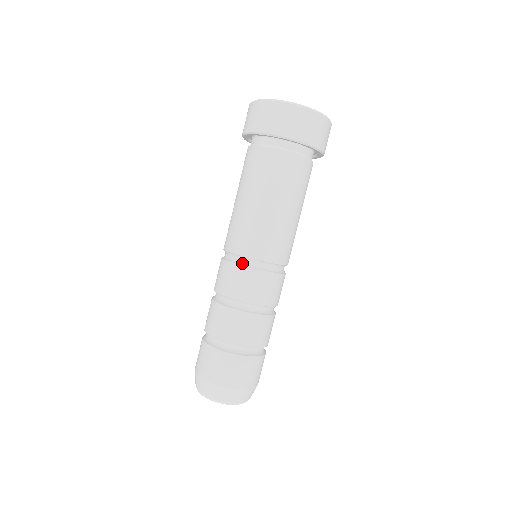
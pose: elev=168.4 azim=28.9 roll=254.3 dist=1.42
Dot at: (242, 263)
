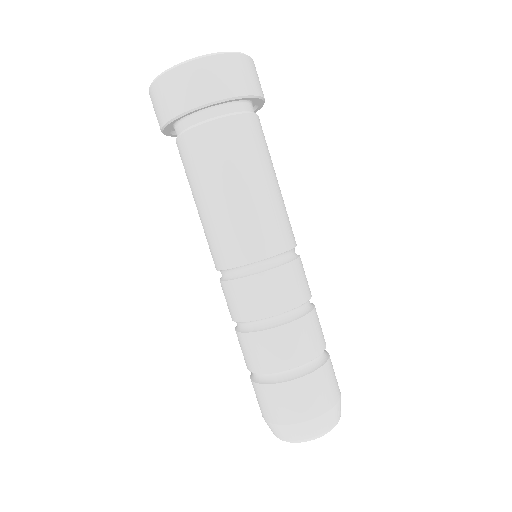
Dot at: (272, 266)
